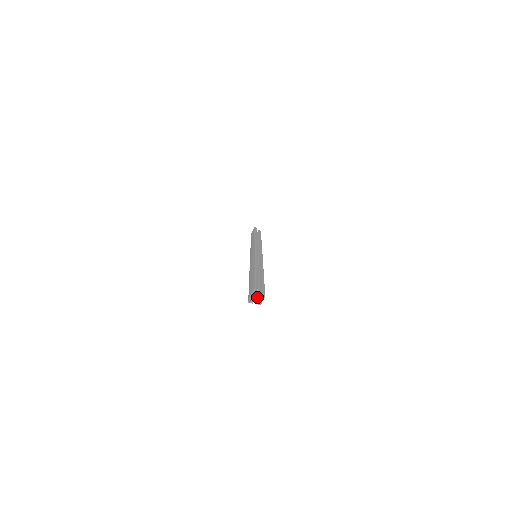
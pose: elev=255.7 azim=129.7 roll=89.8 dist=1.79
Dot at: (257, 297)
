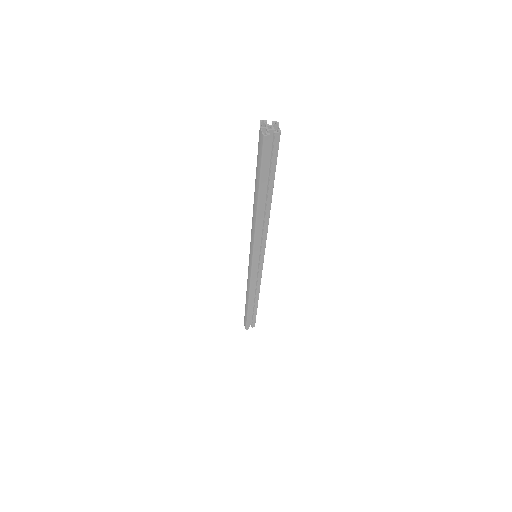
Dot at: (271, 134)
